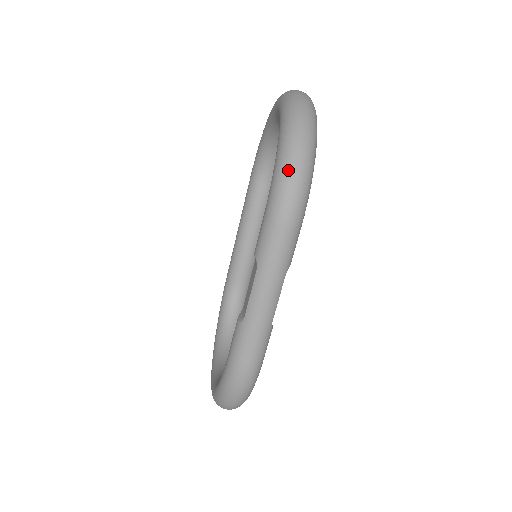
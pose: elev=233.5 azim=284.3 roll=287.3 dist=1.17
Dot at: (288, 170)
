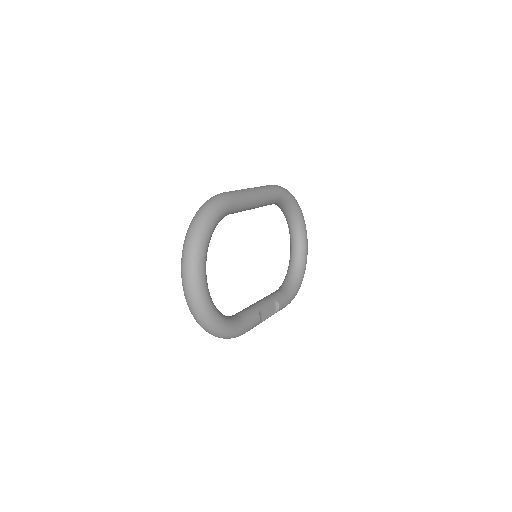
Dot at: occluded
